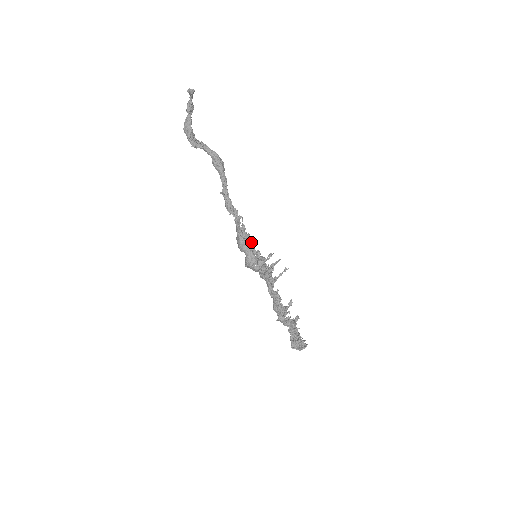
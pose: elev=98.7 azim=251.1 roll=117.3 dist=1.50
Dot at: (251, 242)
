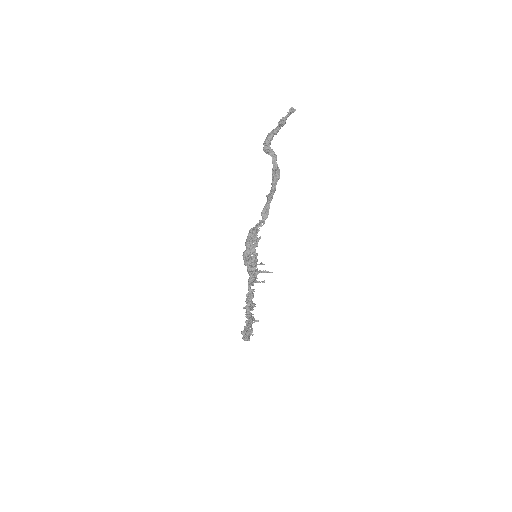
Dot at: (255, 244)
